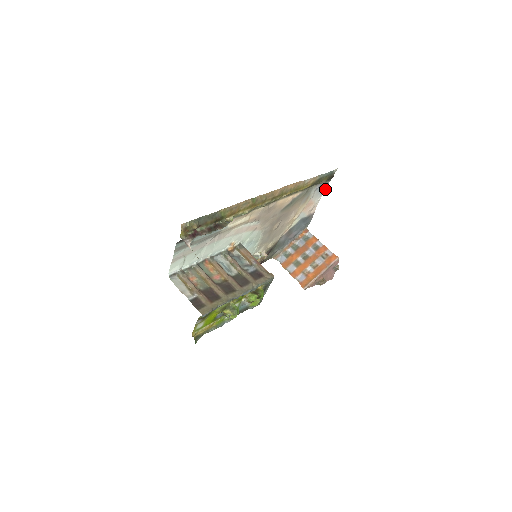
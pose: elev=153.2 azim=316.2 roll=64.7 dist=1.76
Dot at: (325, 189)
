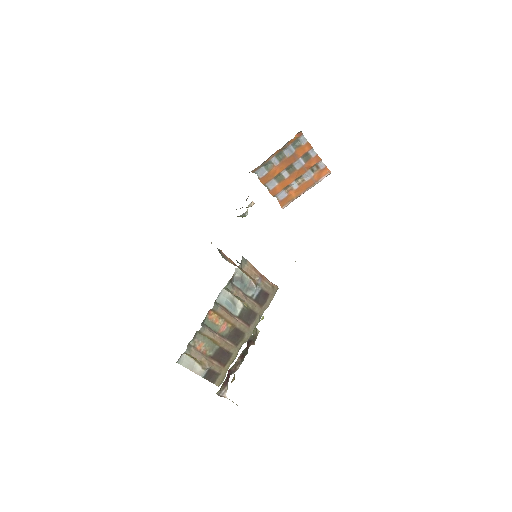
Dot at: occluded
